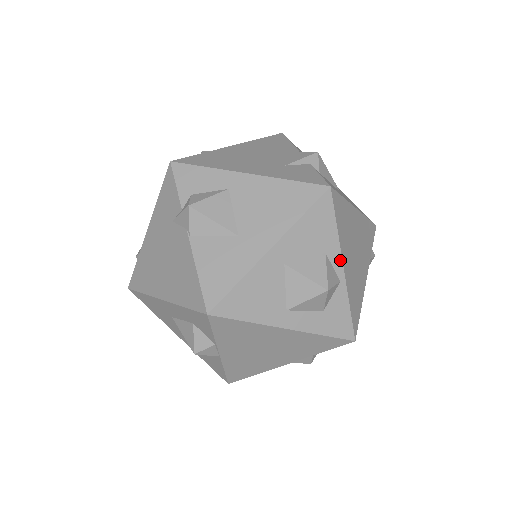
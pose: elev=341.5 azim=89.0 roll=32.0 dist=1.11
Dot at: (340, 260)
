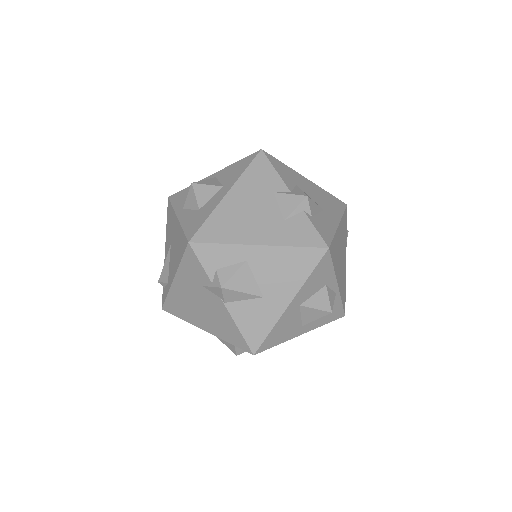
Dot at: (336, 283)
